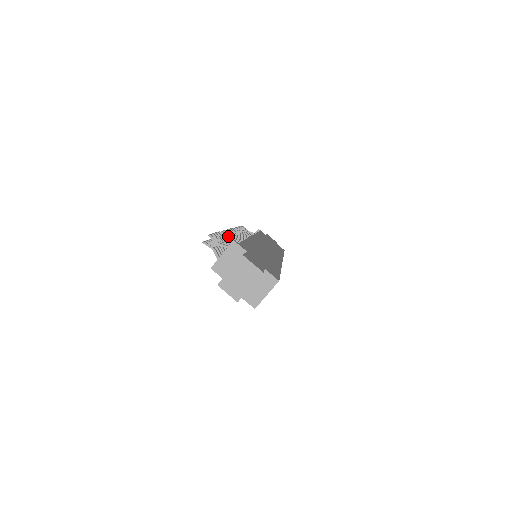
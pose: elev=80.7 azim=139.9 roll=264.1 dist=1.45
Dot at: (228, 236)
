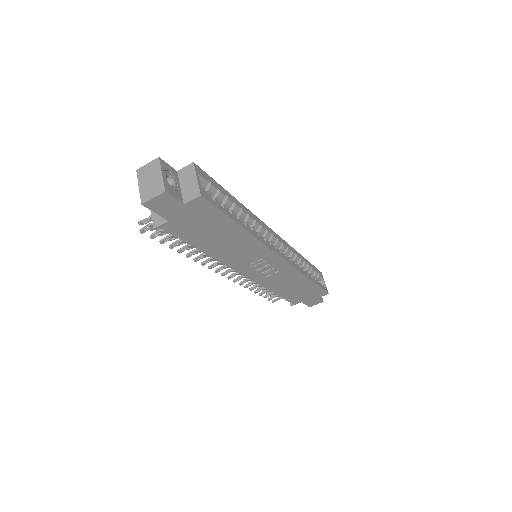
Dot at: occluded
